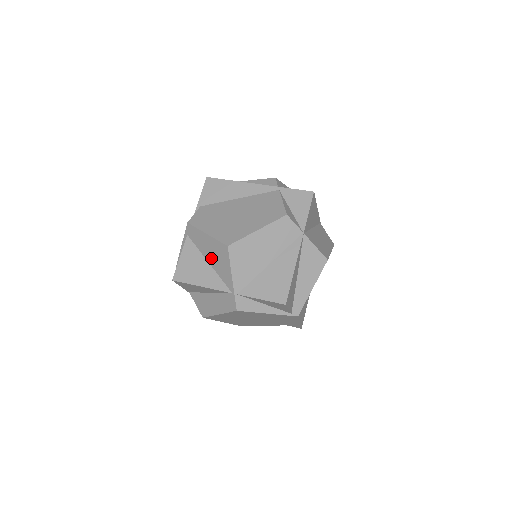
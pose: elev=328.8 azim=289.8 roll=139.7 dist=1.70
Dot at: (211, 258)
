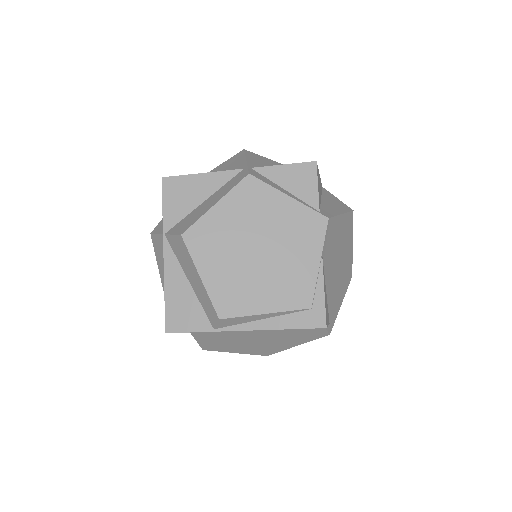
Dot at: occluded
